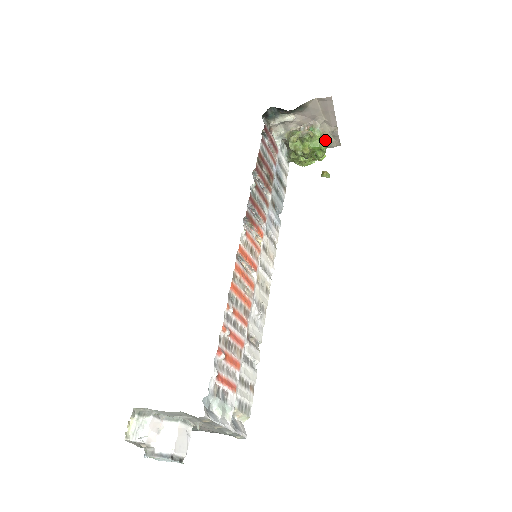
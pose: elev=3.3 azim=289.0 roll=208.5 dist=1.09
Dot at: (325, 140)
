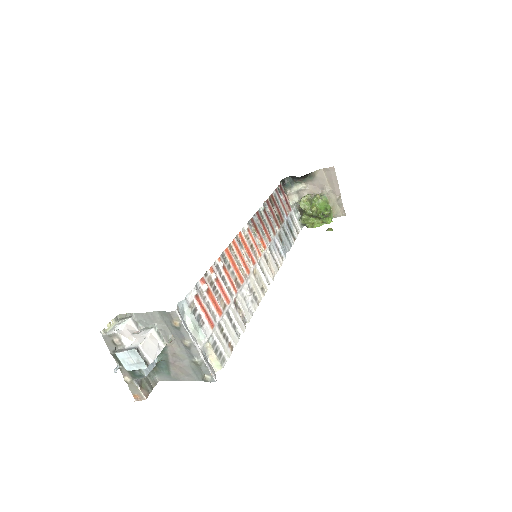
Dot at: (331, 207)
